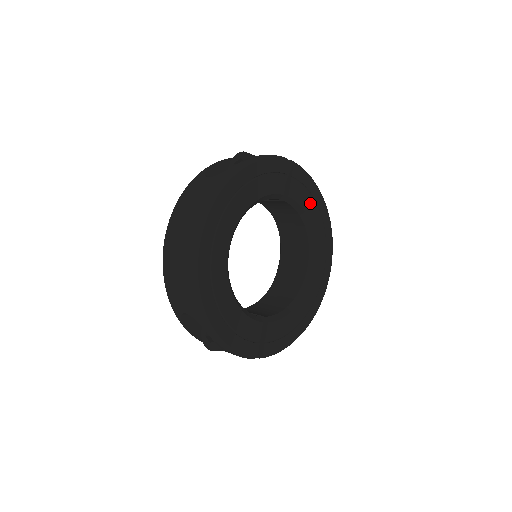
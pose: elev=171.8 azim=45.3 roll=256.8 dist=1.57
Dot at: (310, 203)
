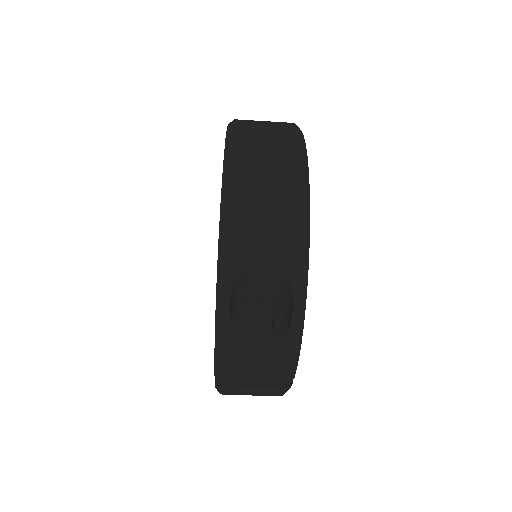
Dot at: occluded
